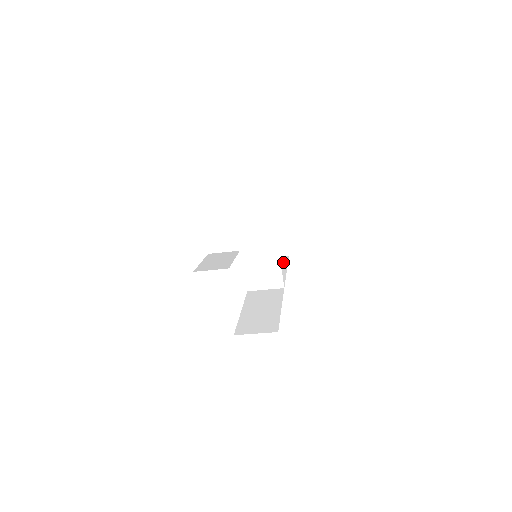
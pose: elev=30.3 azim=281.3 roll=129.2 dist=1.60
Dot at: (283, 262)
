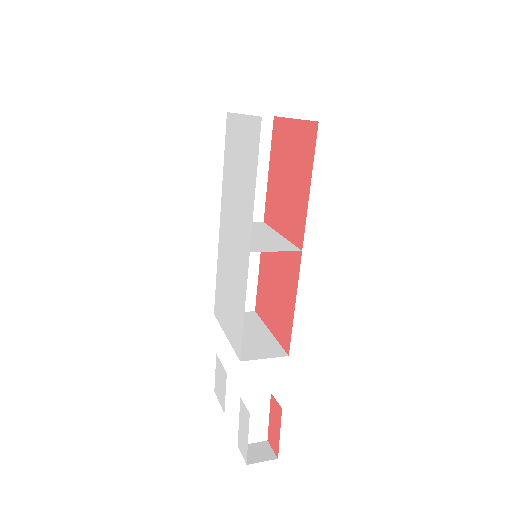
Dot at: (265, 139)
